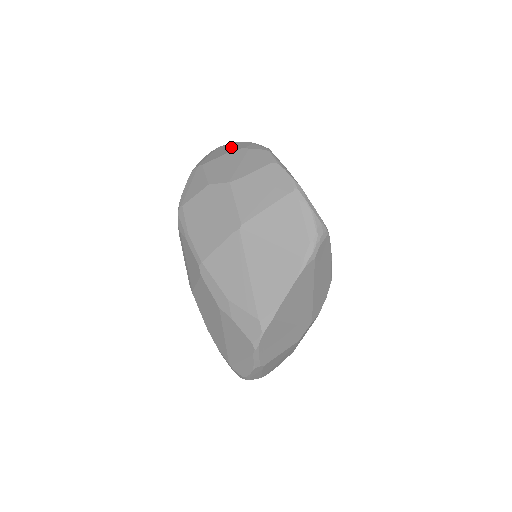
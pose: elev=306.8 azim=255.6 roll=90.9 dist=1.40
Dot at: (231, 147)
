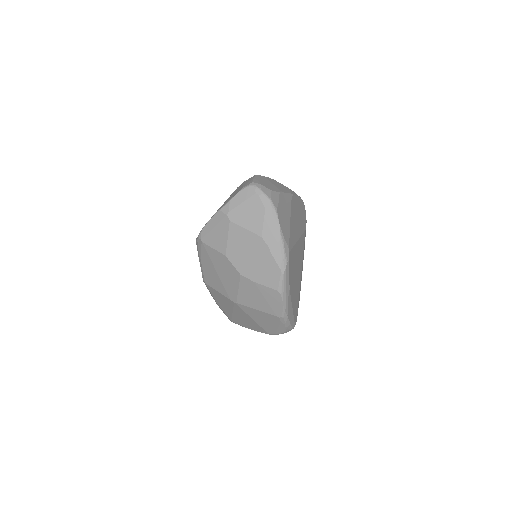
Dot at: (262, 224)
